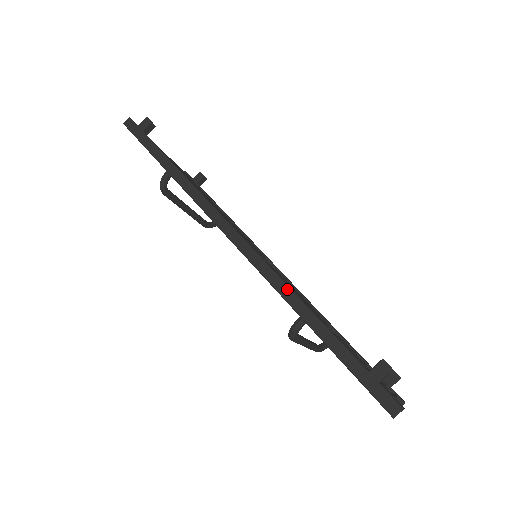
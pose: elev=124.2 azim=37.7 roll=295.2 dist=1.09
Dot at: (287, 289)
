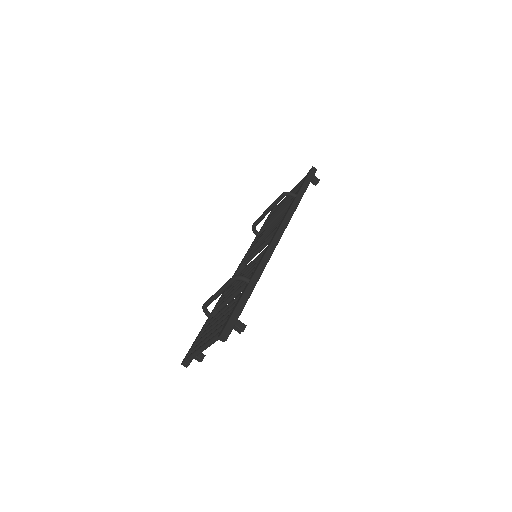
Dot at: (262, 270)
